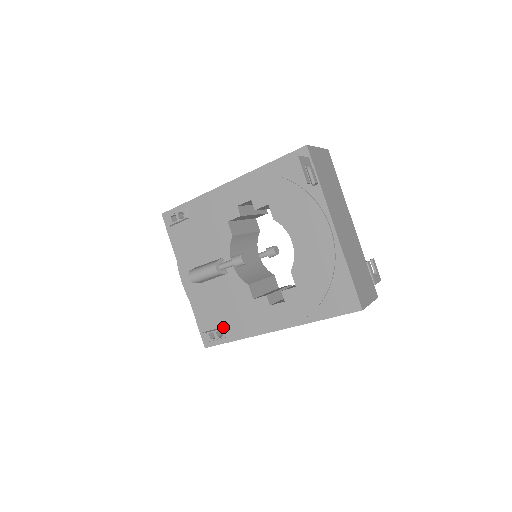
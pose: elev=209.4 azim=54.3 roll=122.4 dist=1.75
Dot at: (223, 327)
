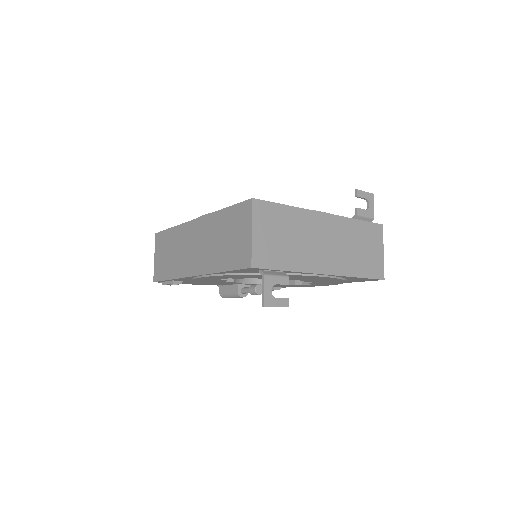
Dot at: (273, 288)
